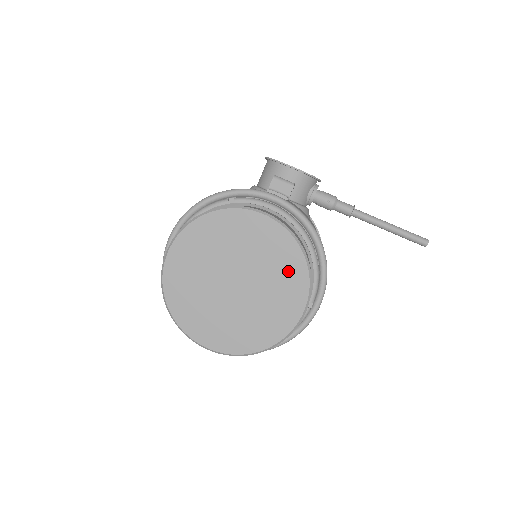
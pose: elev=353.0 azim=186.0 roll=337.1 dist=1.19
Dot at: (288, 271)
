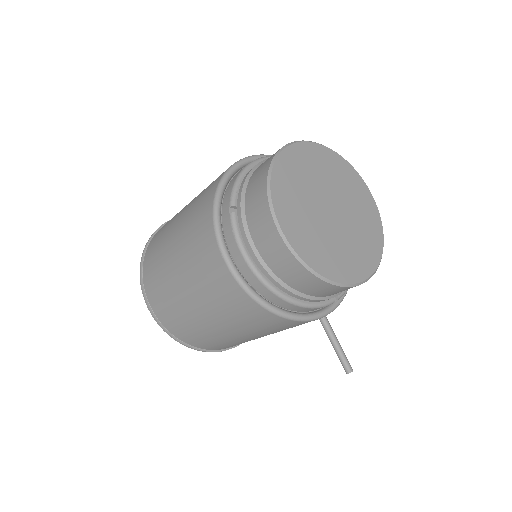
Dot at: (370, 241)
